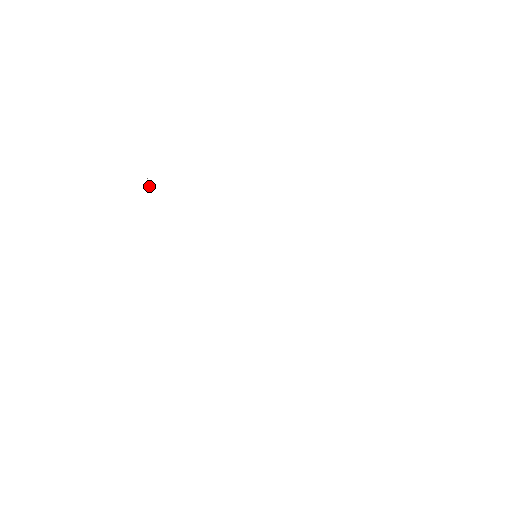
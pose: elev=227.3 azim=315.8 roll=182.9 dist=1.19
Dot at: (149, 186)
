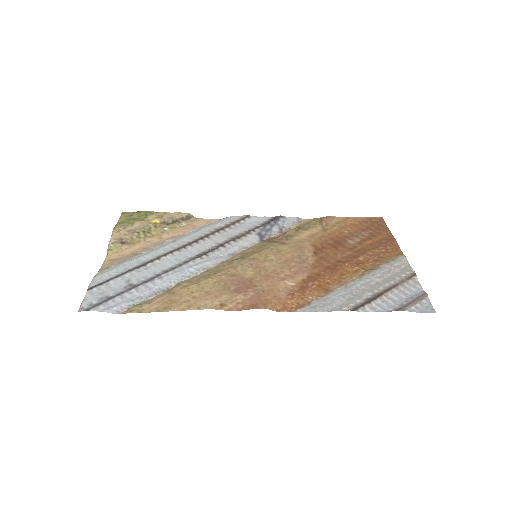
Dot at: (139, 255)
